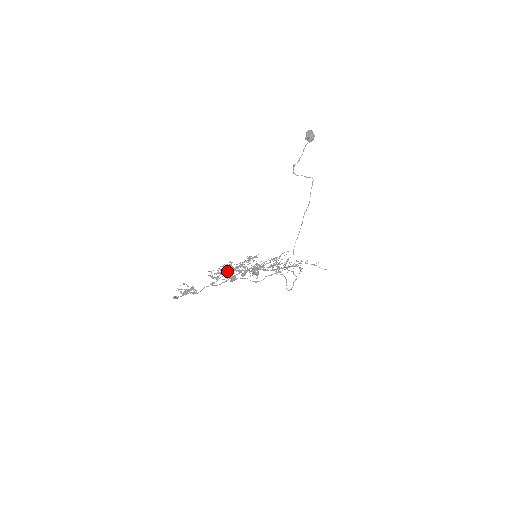
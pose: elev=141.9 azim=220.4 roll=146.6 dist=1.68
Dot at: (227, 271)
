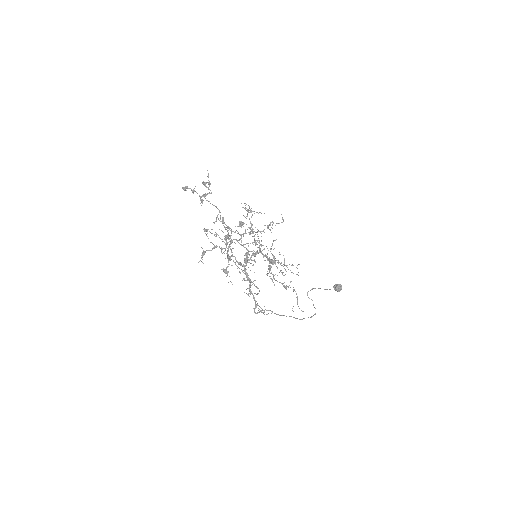
Dot at: occluded
